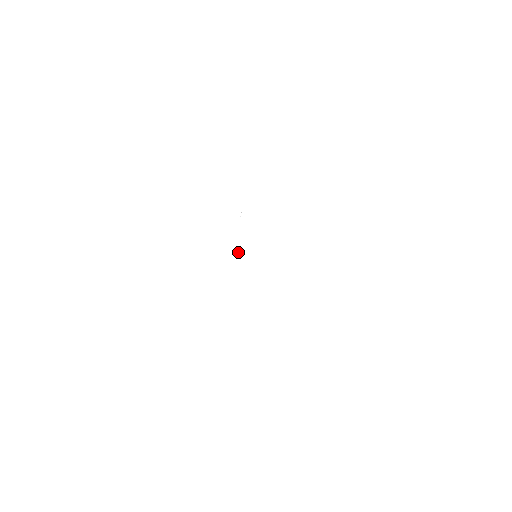
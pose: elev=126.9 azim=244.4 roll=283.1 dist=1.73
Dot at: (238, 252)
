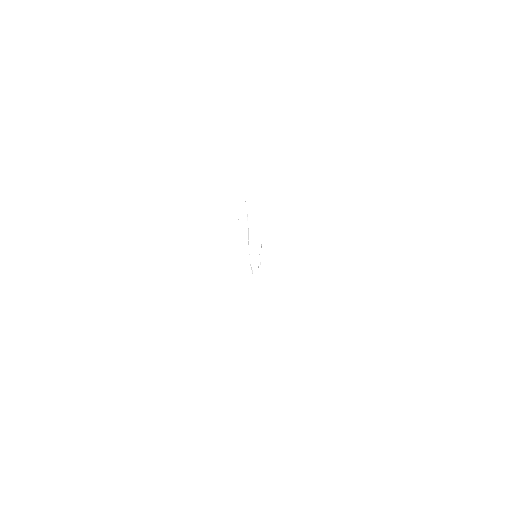
Dot at: occluded
